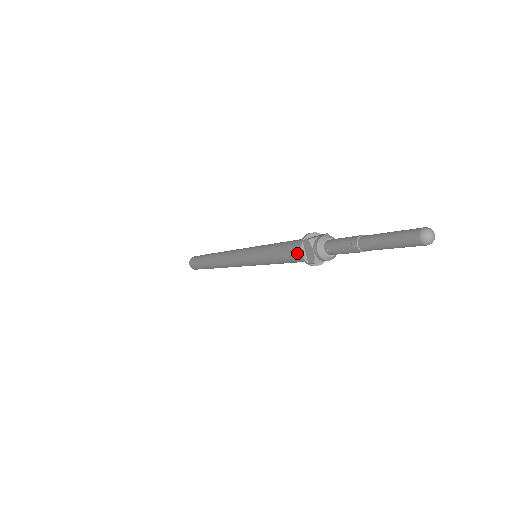
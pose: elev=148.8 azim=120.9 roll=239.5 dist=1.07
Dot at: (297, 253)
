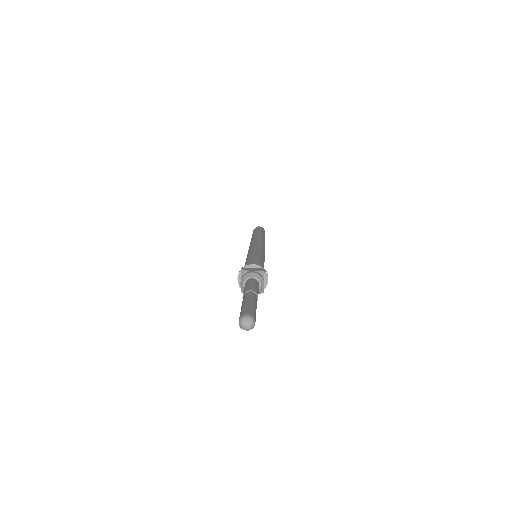
Dot at: occluded
